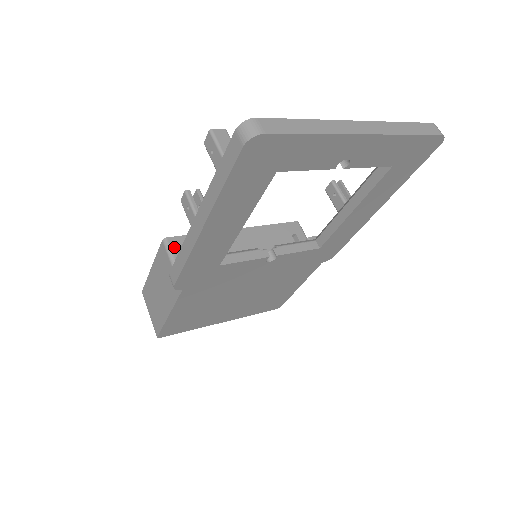
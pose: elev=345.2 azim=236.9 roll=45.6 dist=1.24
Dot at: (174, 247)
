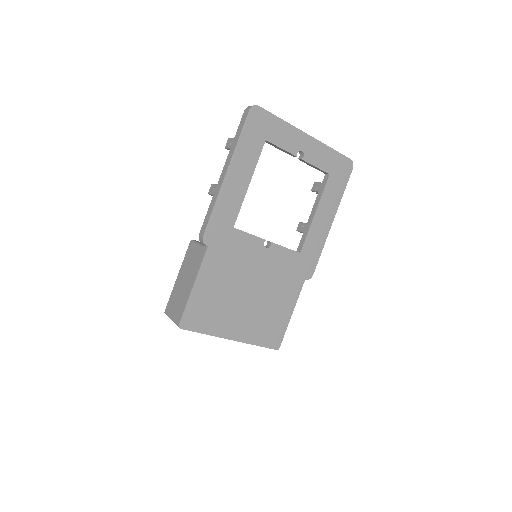
Dot at: occluded
